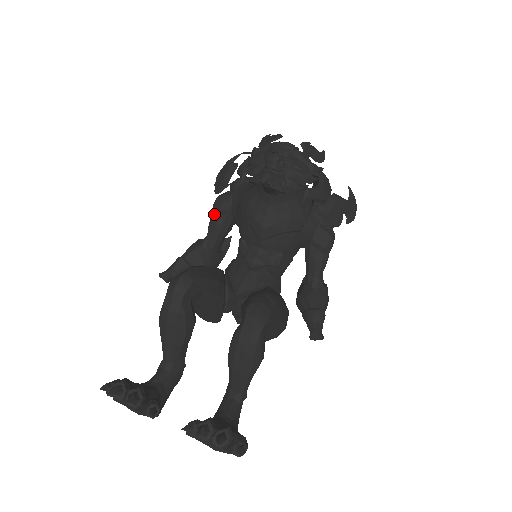
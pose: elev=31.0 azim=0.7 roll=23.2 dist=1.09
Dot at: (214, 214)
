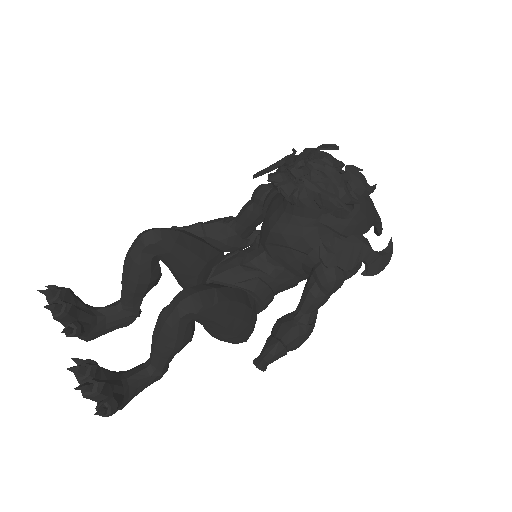
Dot at: (251, 199)
